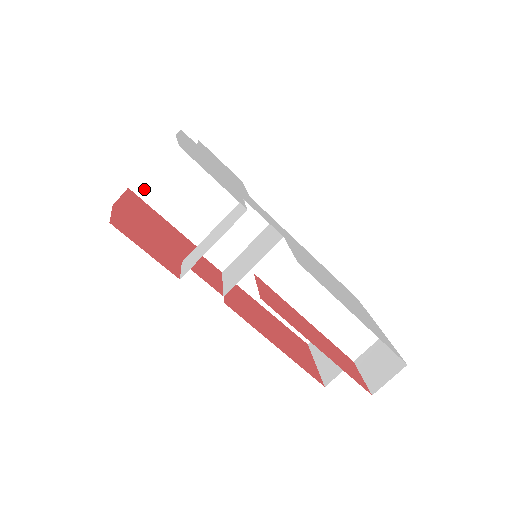
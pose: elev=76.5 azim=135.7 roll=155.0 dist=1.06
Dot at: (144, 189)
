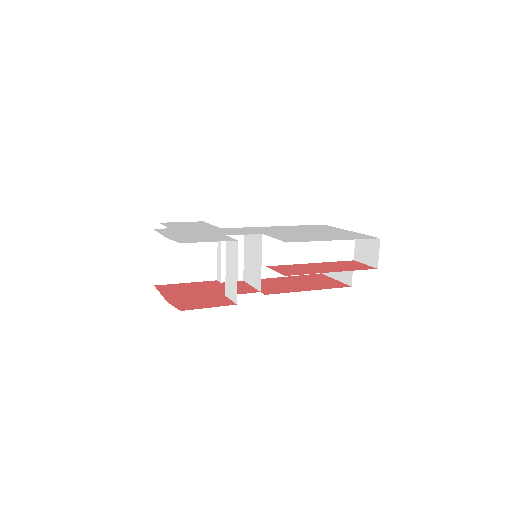
Dot at: (163, 278)
